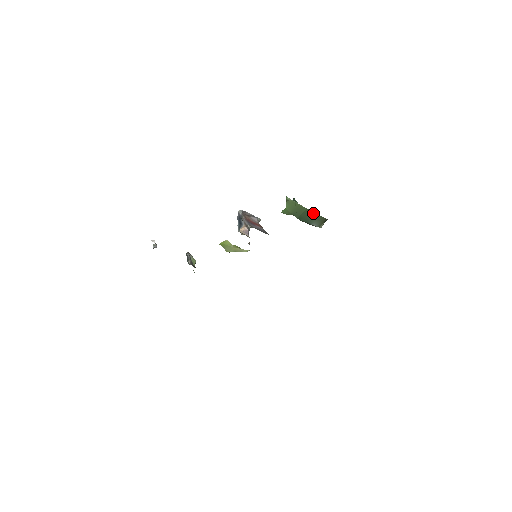
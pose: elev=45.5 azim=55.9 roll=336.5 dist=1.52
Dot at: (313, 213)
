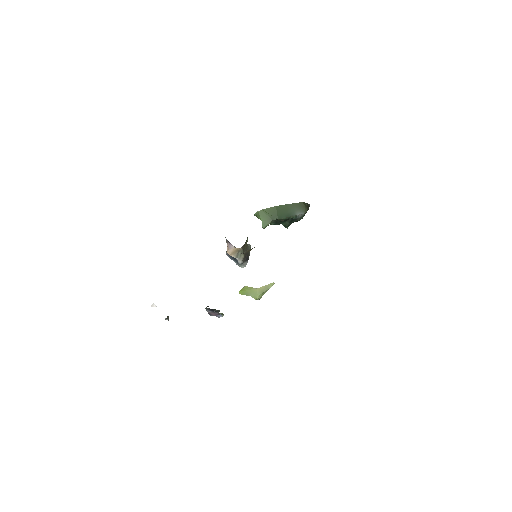
Dot at: (286, 206)
